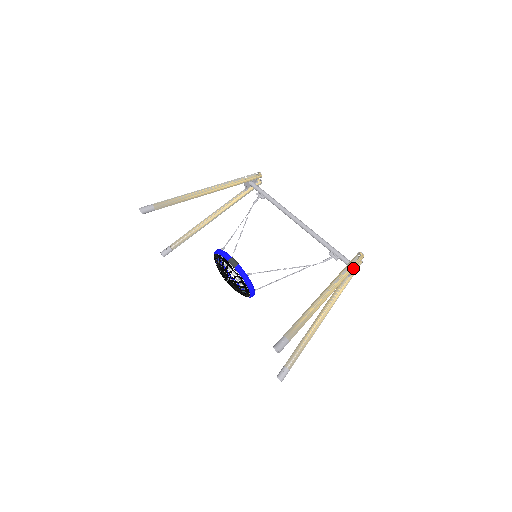
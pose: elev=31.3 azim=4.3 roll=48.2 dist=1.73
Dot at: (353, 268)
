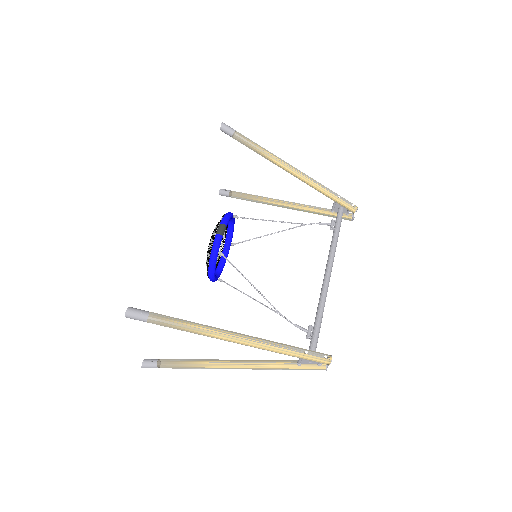
Dot at: (303, 357)
